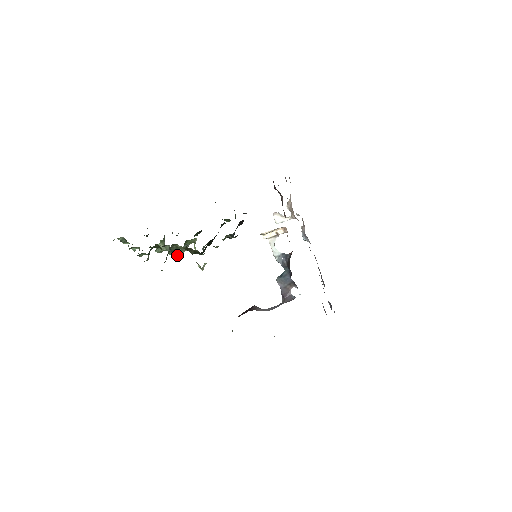
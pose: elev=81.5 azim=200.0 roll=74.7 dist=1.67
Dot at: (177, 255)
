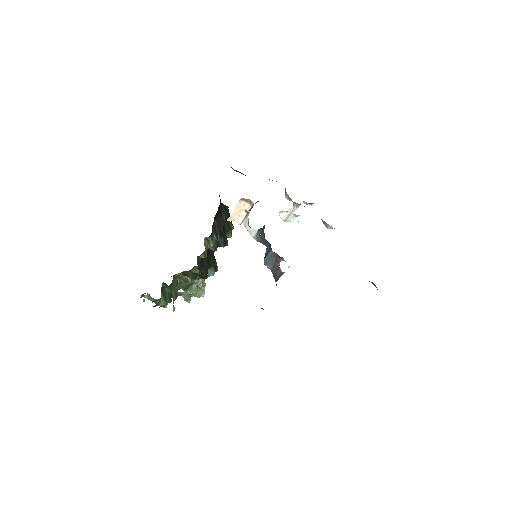
Dot at: (196, 293)
